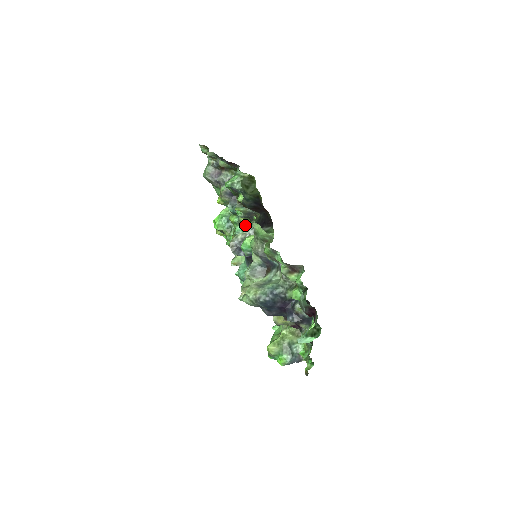
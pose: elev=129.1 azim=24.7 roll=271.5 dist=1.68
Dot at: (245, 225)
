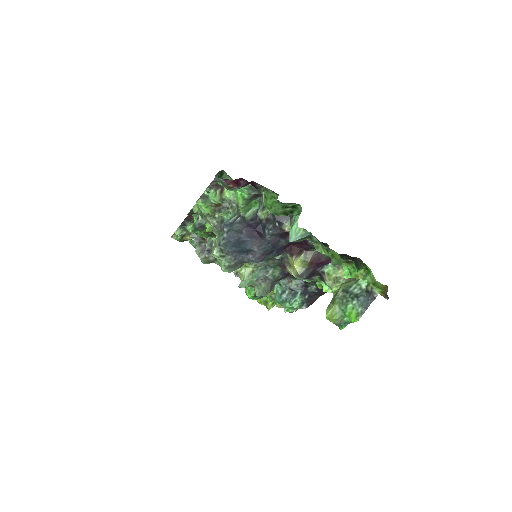
Dot at: occluded
